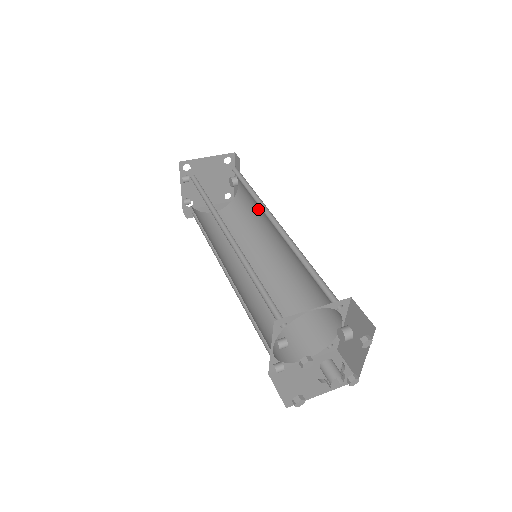
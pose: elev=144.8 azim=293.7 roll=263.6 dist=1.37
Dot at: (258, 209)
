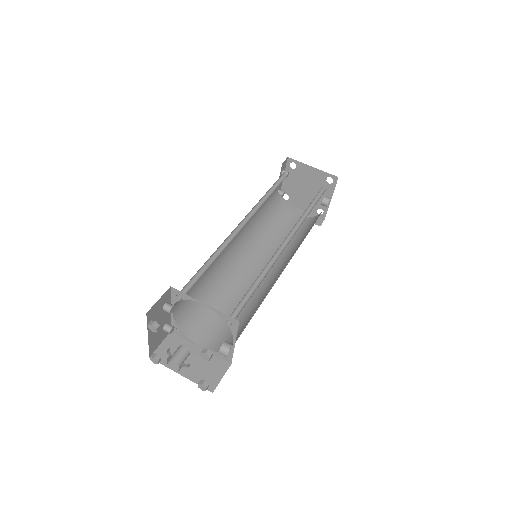
Dot at: occluded
